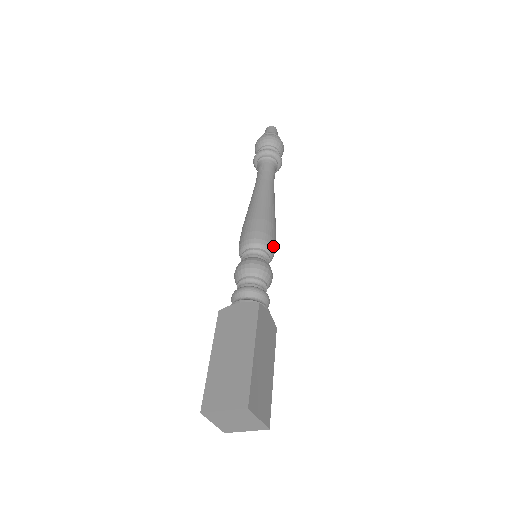
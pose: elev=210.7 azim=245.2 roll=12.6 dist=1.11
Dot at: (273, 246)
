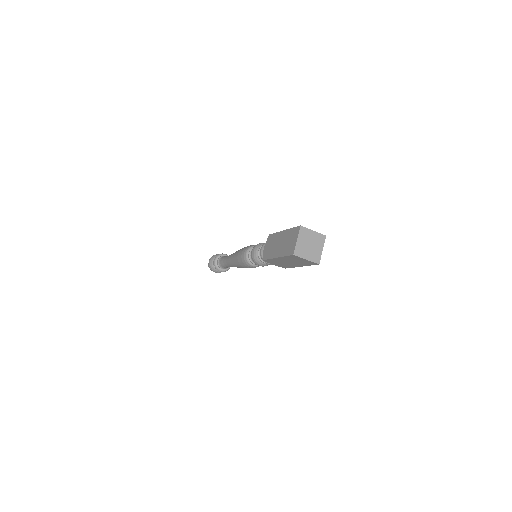
Dot at: occluded
